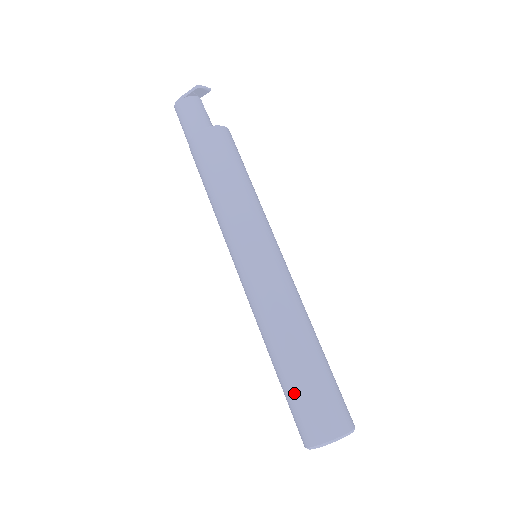
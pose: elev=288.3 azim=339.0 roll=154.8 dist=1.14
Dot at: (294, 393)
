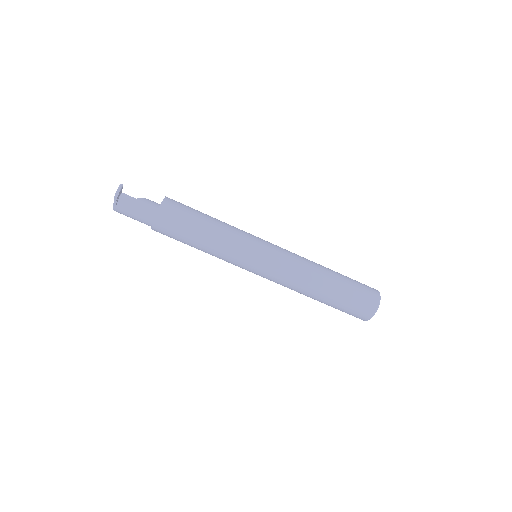
Dot at: (338, 309)
